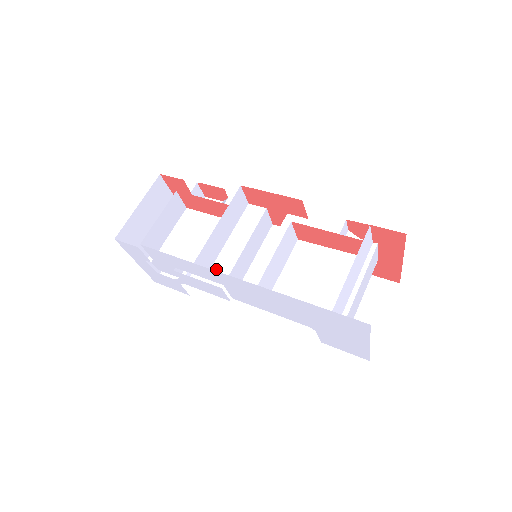
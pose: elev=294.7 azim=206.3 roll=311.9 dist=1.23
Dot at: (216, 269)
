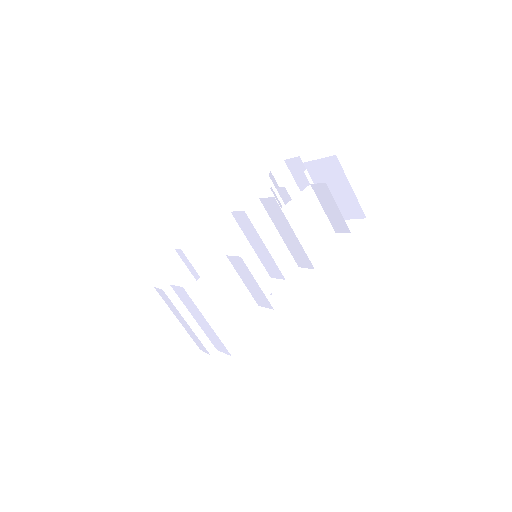
Dot at: occluded
